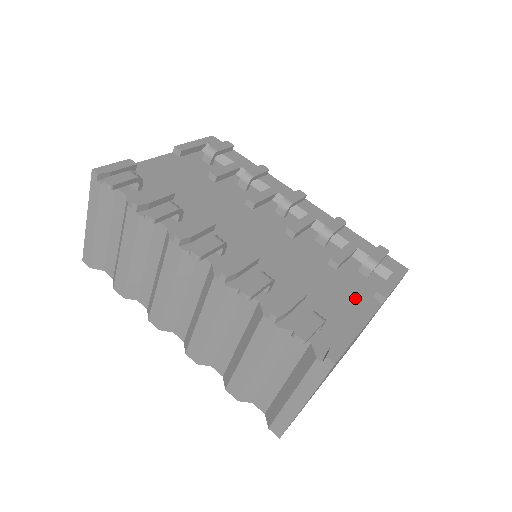
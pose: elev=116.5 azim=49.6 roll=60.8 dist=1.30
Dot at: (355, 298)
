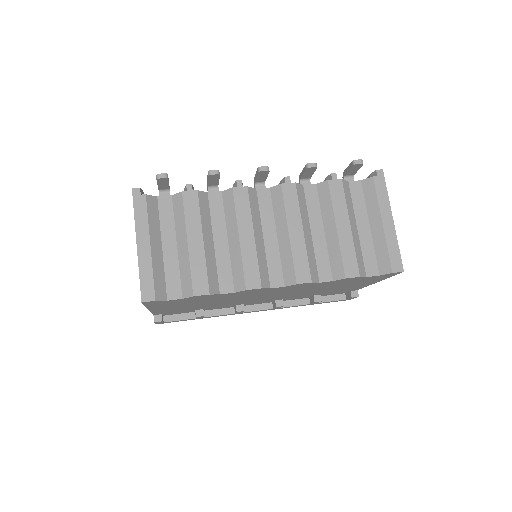
Dot at: occluded
